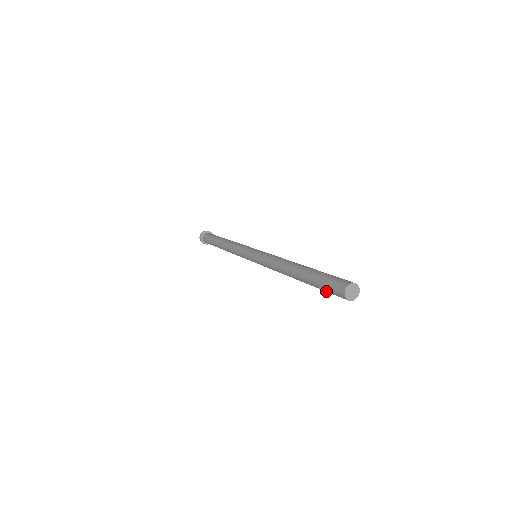
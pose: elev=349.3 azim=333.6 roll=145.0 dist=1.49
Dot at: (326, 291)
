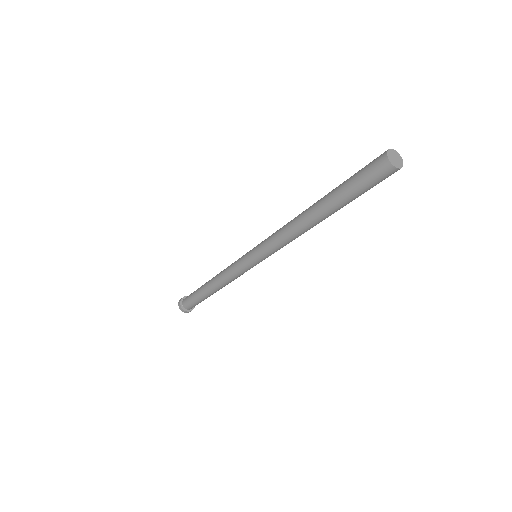
Dot at: (356, 177)
